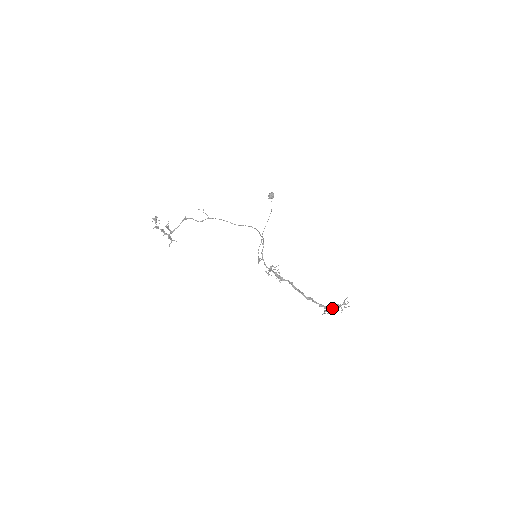
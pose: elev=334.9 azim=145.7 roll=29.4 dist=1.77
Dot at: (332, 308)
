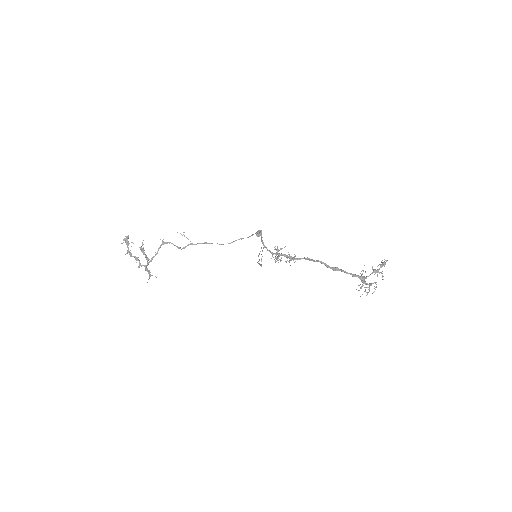
Dot at: (369, 283)
